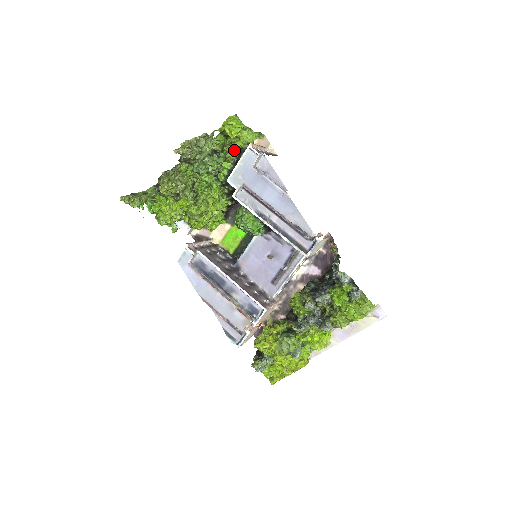
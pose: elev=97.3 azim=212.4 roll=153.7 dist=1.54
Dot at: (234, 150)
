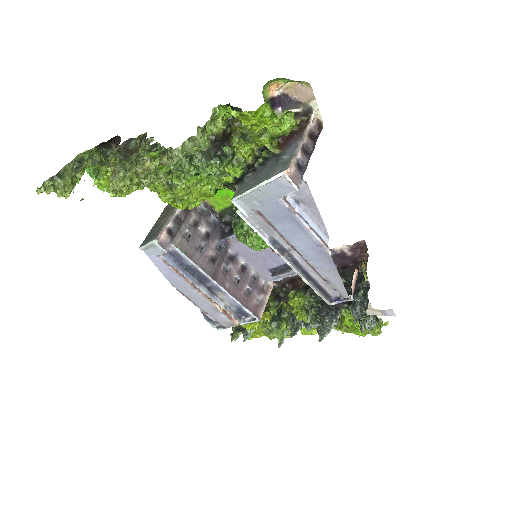
Dot at: (251, 148)
